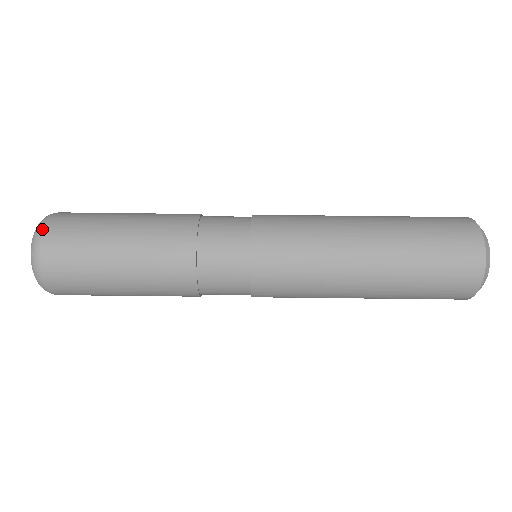
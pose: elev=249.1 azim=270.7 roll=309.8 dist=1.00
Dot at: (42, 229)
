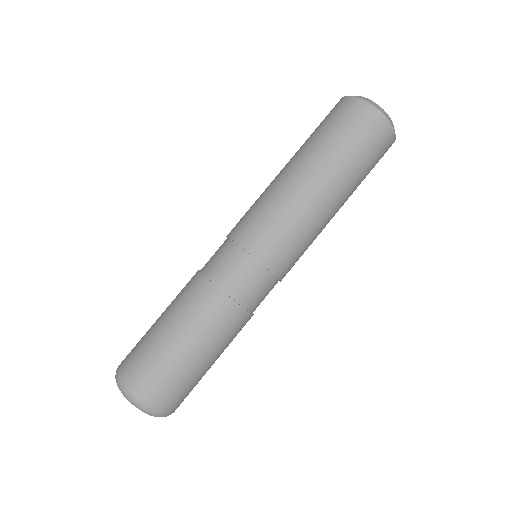
Dot at: occluded
